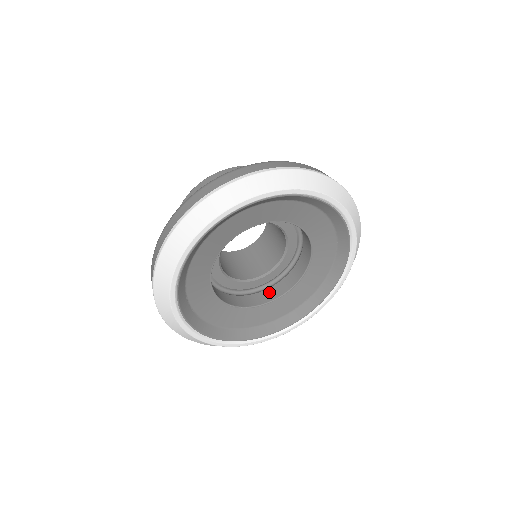
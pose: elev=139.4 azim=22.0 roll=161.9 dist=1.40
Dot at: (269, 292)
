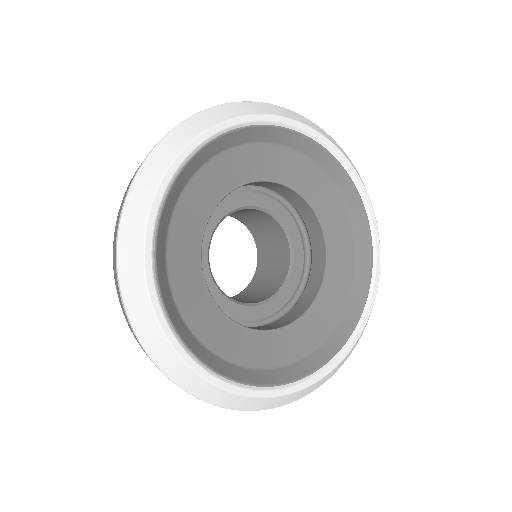
Dot at: (312, 280)
